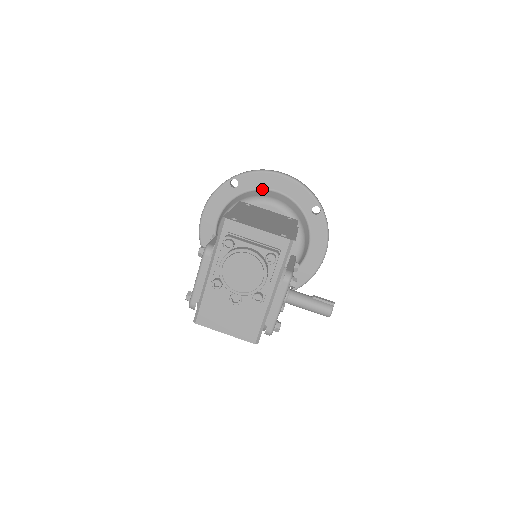
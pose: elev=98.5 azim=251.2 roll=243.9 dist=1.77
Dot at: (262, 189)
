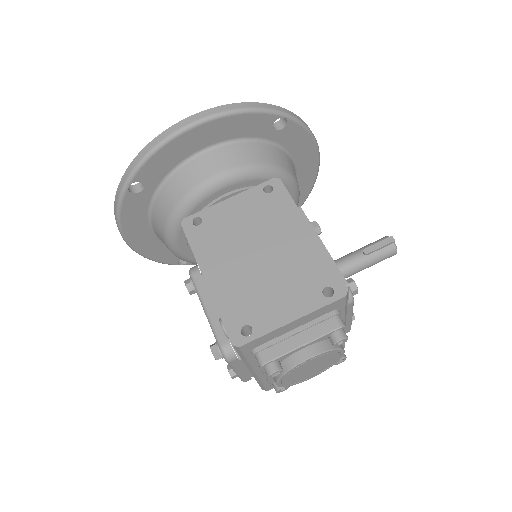
Dot at: (183, 163)
